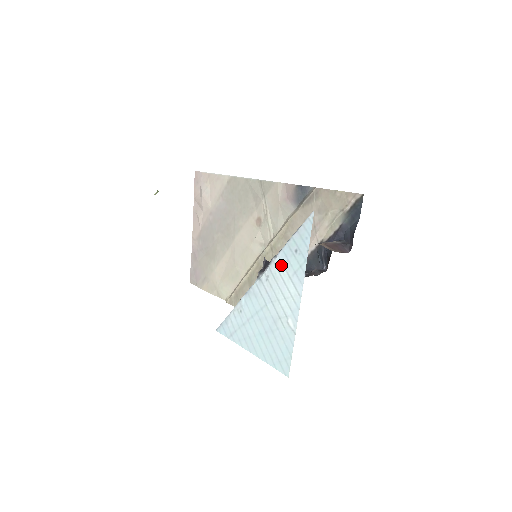
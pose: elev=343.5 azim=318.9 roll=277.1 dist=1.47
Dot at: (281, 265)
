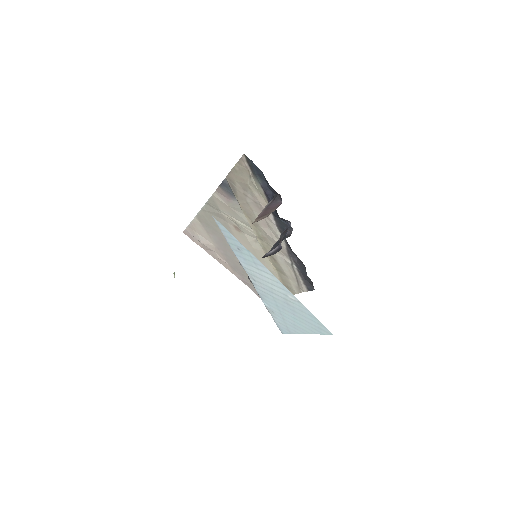
Dot at: (246, 265)
